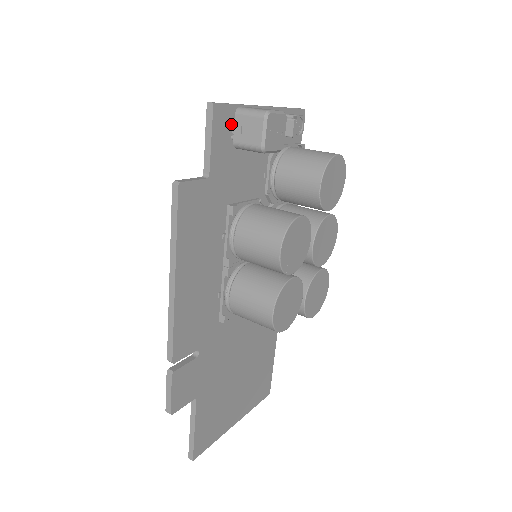
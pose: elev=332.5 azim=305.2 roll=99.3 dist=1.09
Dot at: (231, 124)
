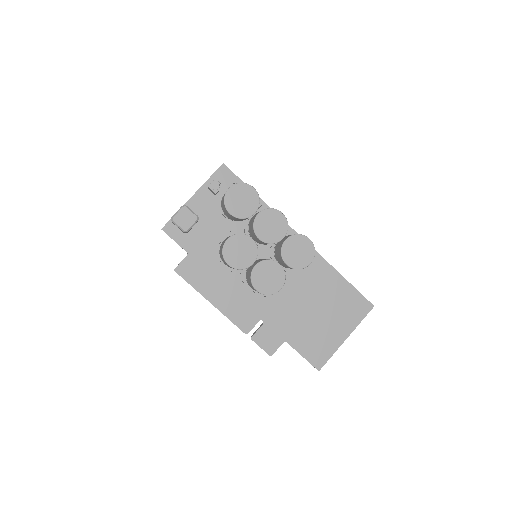
Dot at: occluded
